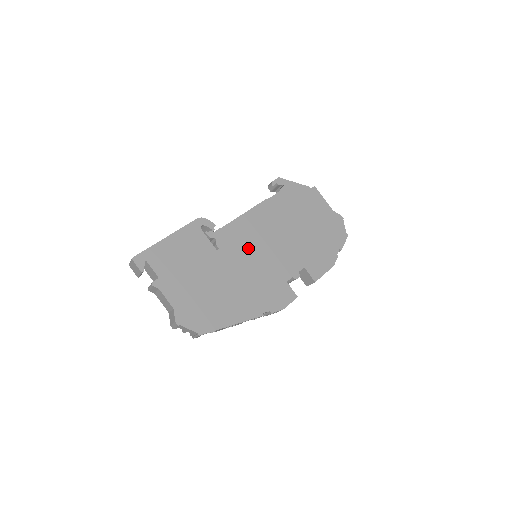
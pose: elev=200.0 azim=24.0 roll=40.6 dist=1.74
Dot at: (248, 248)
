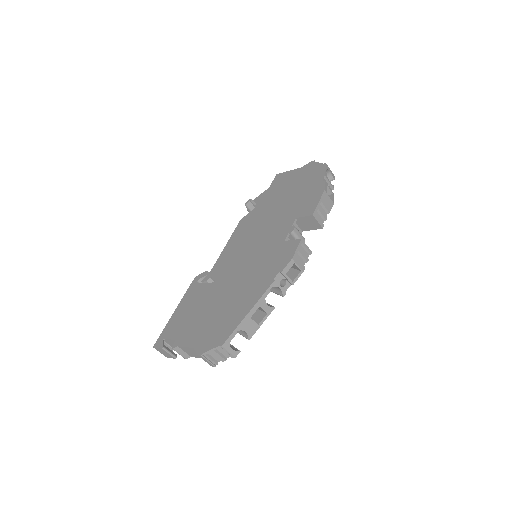
Dot at: (239, 257)
